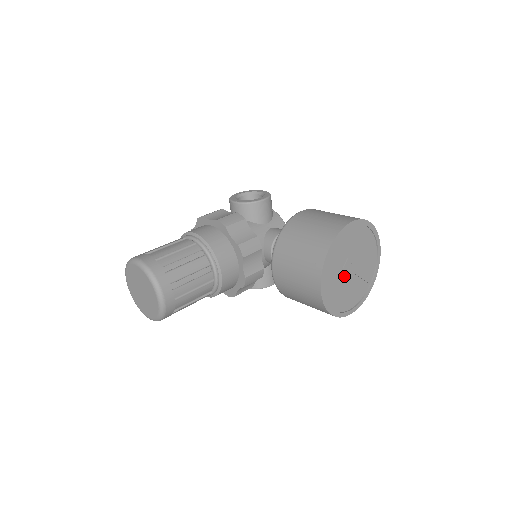
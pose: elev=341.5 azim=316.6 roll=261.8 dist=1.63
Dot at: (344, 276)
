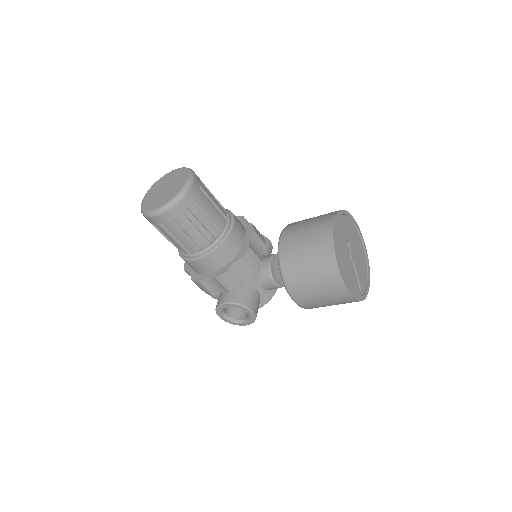
Dot at: (347, 250)
